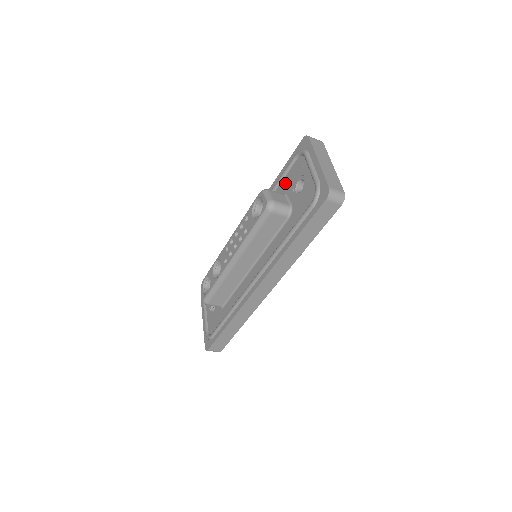
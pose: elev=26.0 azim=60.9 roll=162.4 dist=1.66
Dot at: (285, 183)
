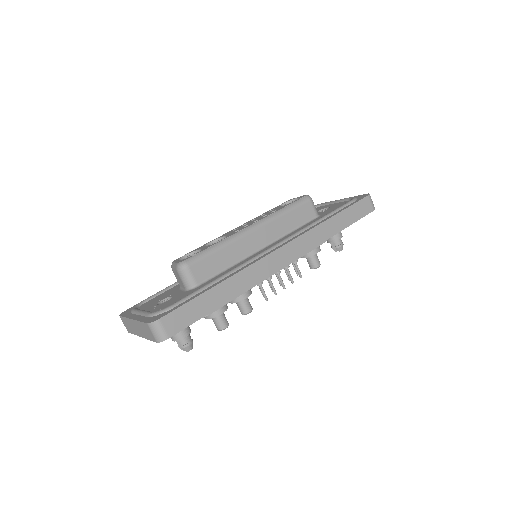
Dot at: occluded
